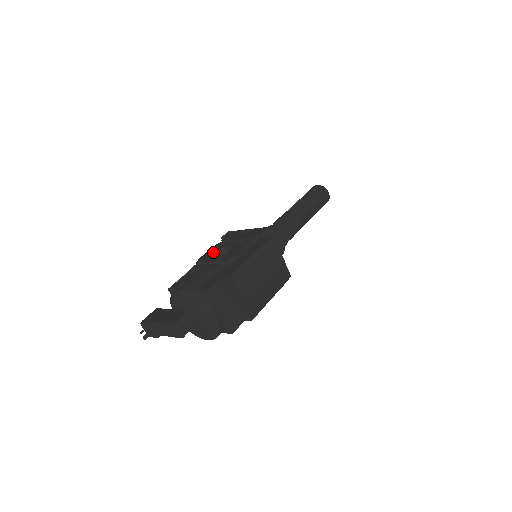
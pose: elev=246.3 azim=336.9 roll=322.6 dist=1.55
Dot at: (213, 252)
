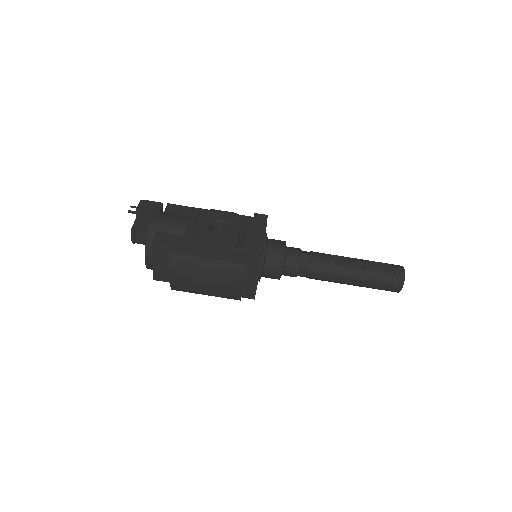
Dot at: (221, 218)
